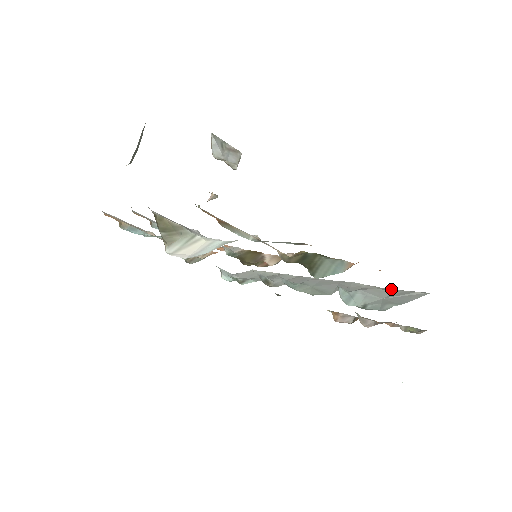
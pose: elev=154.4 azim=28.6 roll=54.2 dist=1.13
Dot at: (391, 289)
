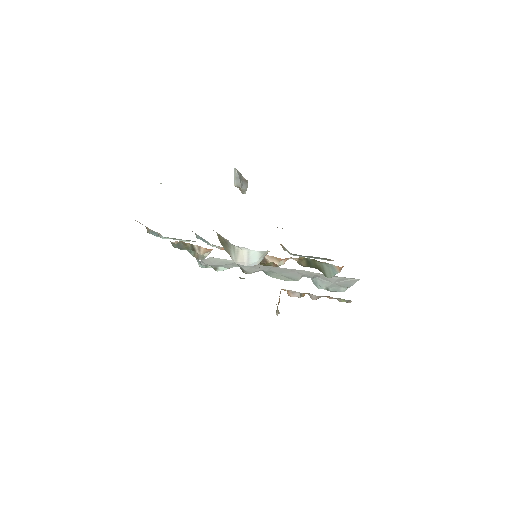
Dot at: (333, 276)
